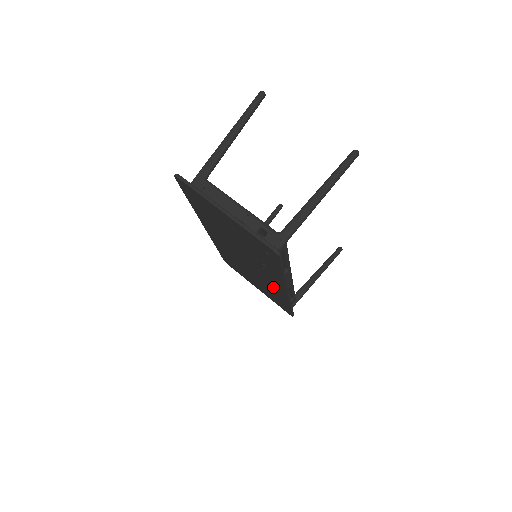
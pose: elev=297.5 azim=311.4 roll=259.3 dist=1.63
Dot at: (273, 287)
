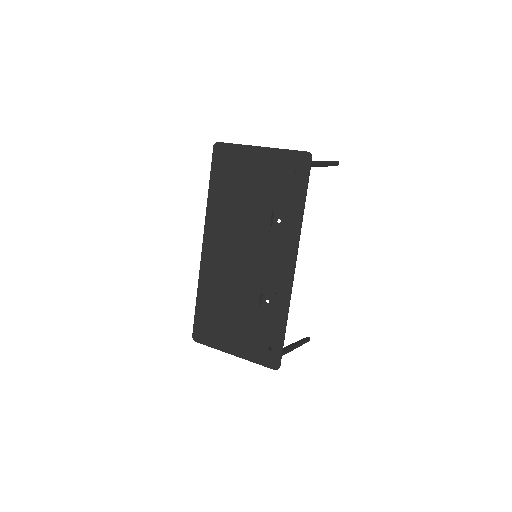
Dot at: (272, 285)
